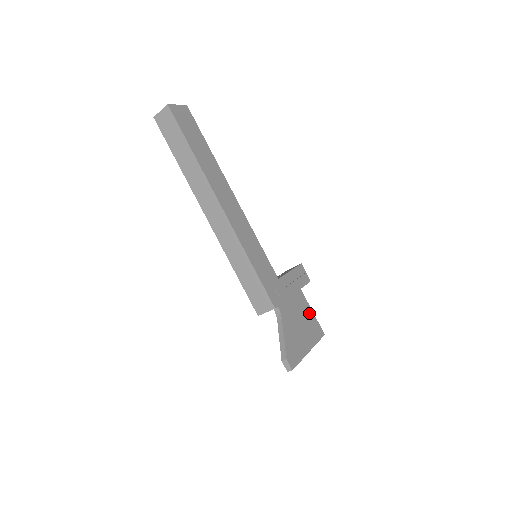
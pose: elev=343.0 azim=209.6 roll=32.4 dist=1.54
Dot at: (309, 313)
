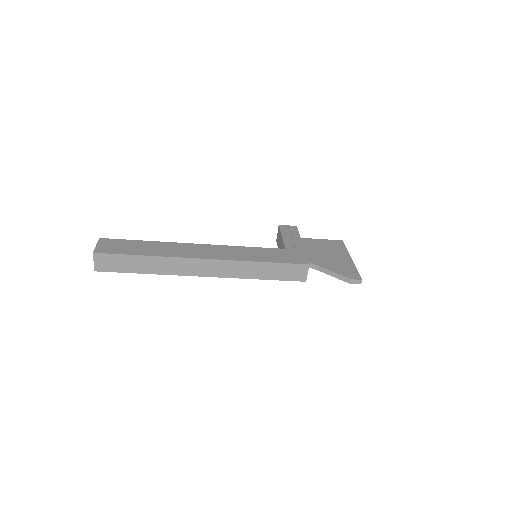
Dot at: (320, 242)
